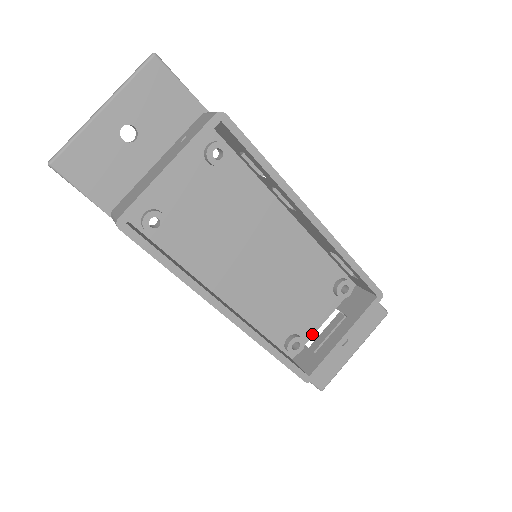
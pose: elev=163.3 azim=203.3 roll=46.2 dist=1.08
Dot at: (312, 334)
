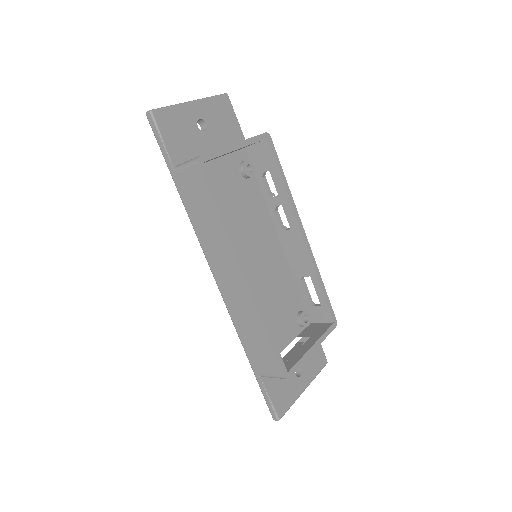
Dot at: occluded
